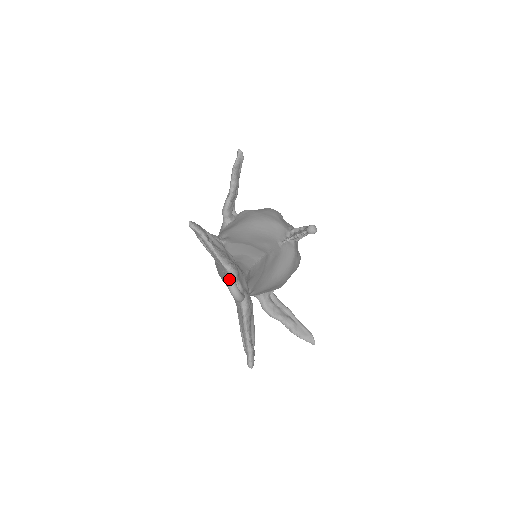
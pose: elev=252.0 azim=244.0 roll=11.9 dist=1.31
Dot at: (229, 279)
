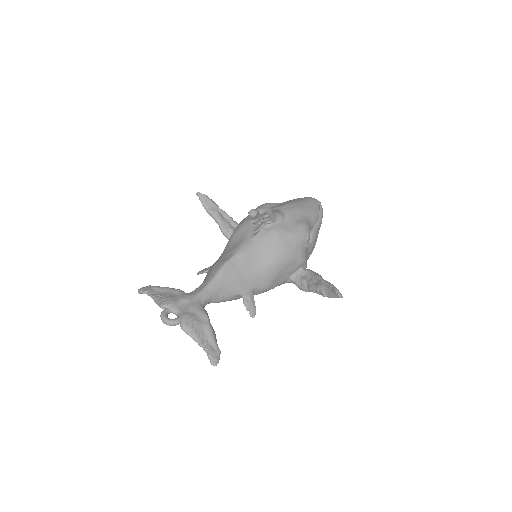
Dot at: (160, 315)
